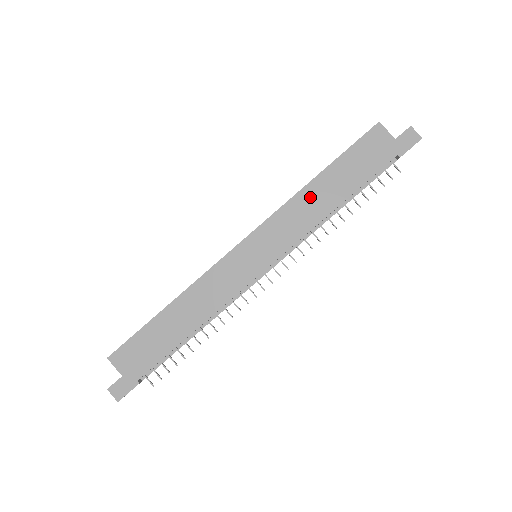
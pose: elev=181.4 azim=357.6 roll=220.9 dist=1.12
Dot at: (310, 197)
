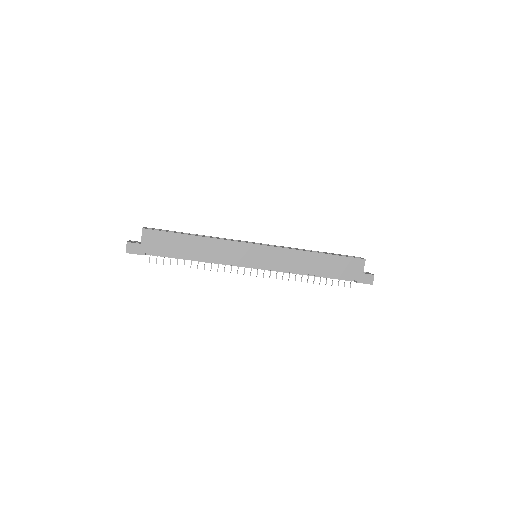
Dot at: (306, 258)
